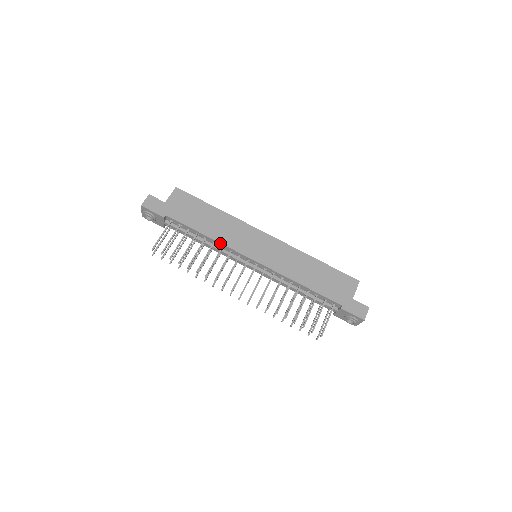
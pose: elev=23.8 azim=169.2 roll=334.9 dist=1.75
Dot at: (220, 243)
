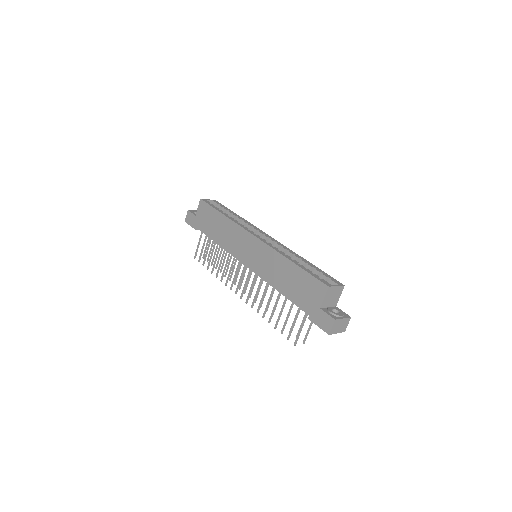
Dot at: (225, 250)
